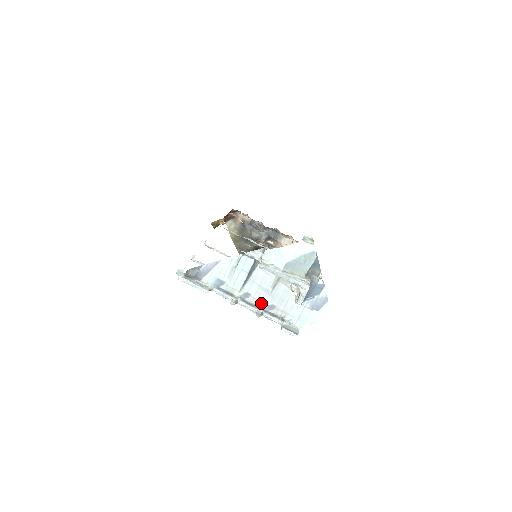
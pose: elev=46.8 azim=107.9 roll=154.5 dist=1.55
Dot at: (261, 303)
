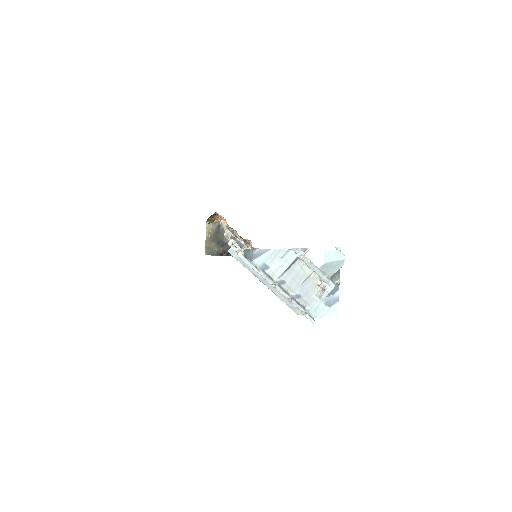
Dot at: (292, 291)
